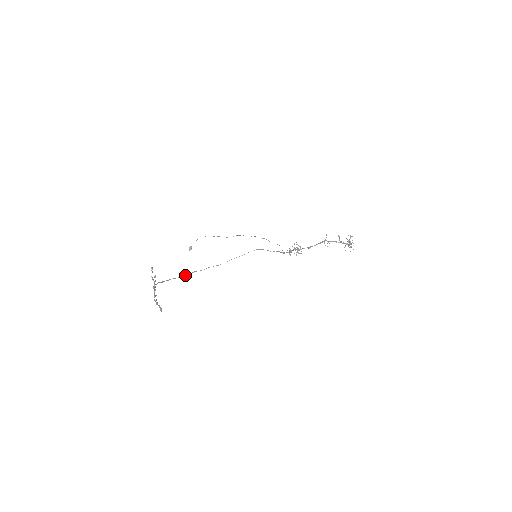
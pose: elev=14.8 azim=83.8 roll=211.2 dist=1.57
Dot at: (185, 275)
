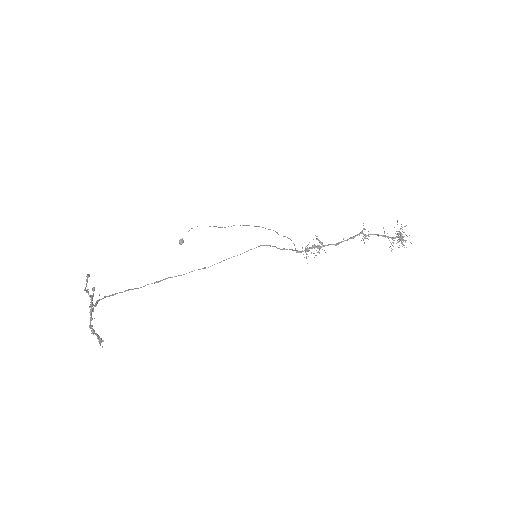
Dot at: (154, 283)
